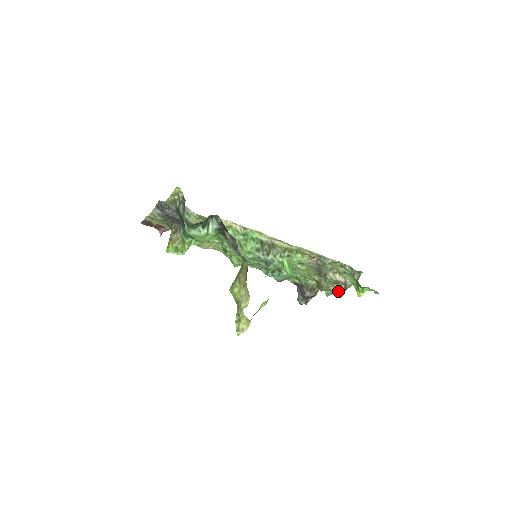
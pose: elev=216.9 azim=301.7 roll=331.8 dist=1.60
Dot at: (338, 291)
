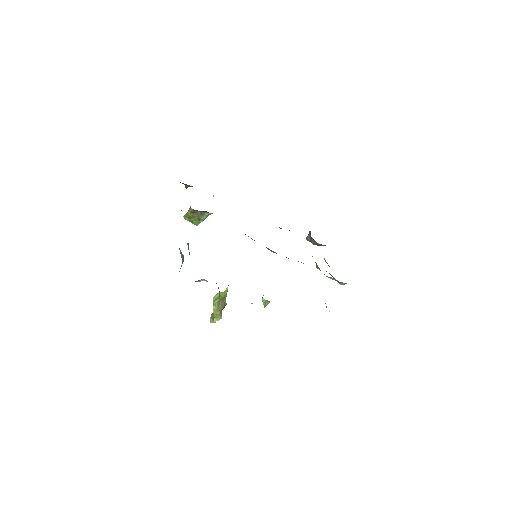
Dot at: (329, 273)
